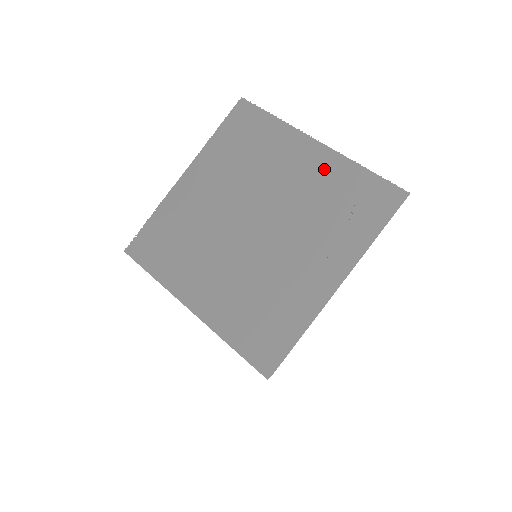
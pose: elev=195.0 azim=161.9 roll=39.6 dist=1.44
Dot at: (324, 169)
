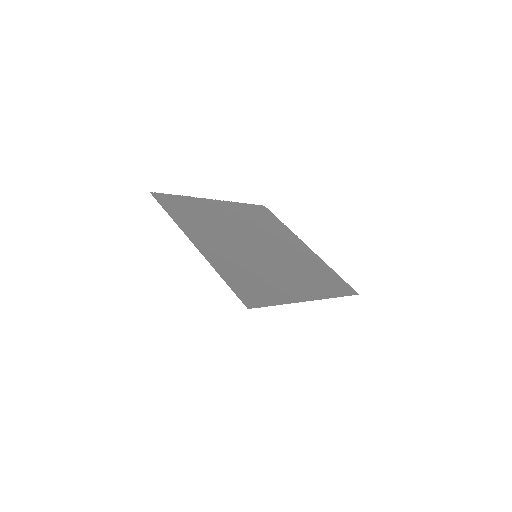
Dot at: (310, 256)
